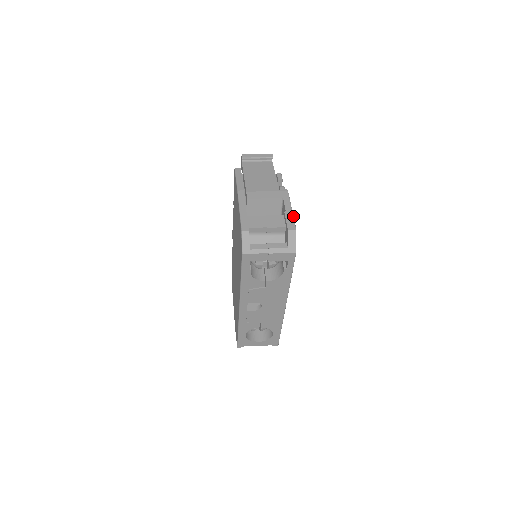
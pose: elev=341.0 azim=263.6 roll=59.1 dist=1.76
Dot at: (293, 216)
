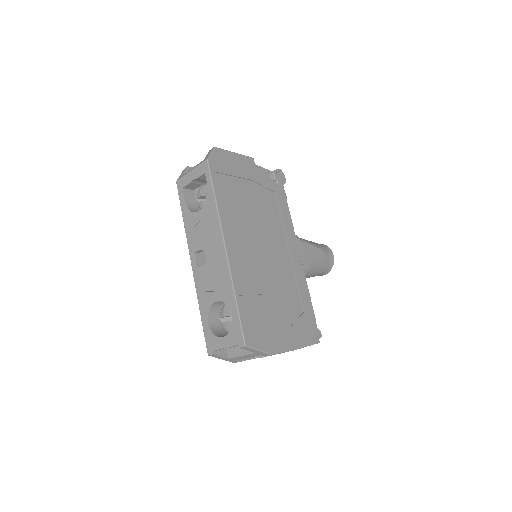
Dot at: (228, 151)
